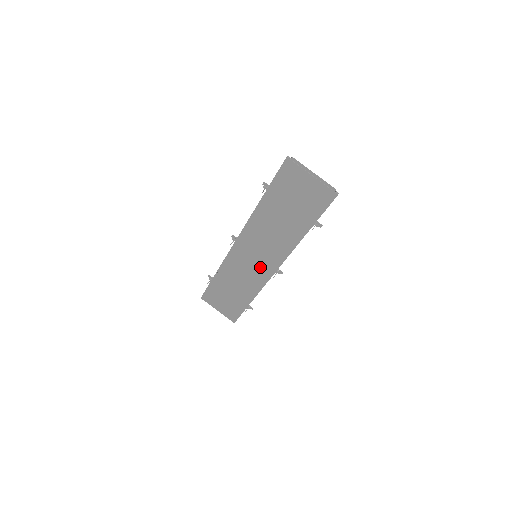
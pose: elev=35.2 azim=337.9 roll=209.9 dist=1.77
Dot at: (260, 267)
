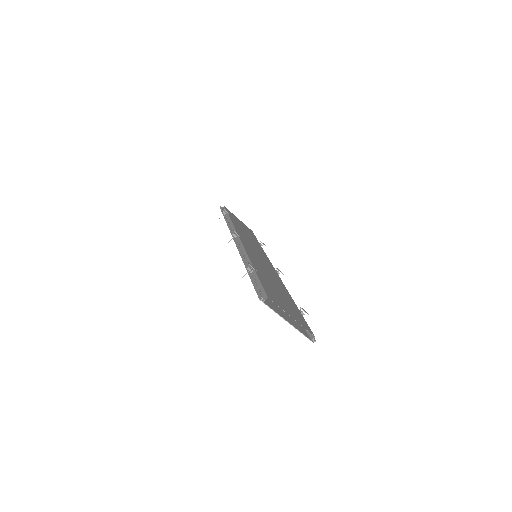
Dot at: occluded
